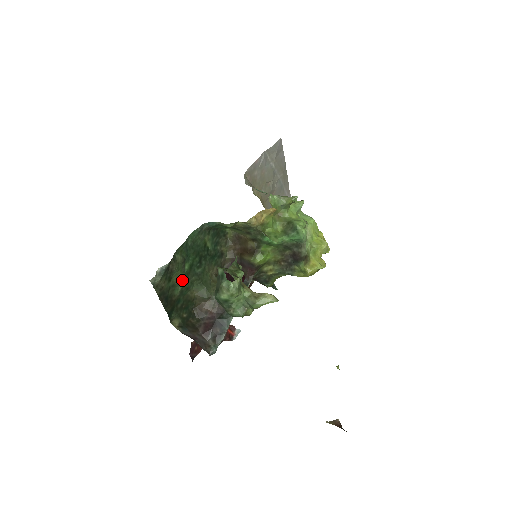
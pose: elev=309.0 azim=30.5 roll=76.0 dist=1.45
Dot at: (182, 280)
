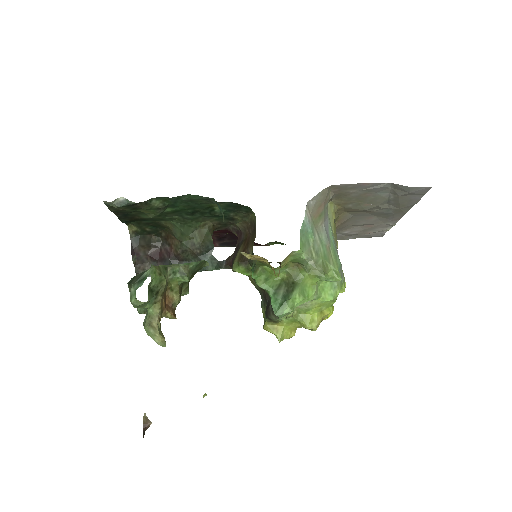
Dot at: occluded
